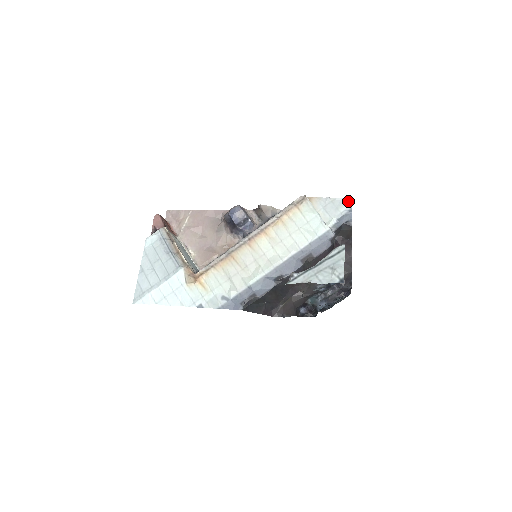
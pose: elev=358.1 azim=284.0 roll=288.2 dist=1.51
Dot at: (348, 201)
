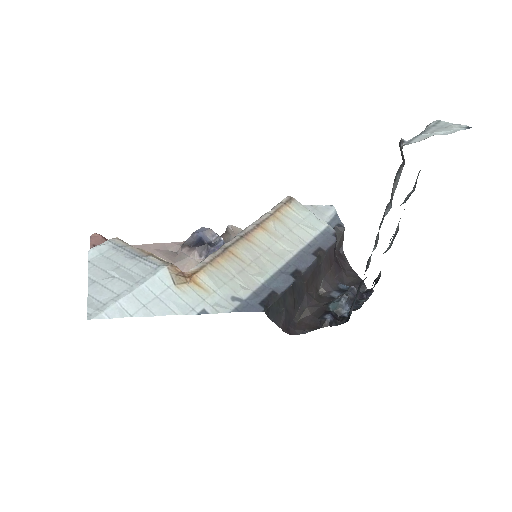
Dot at: (331, 208)
